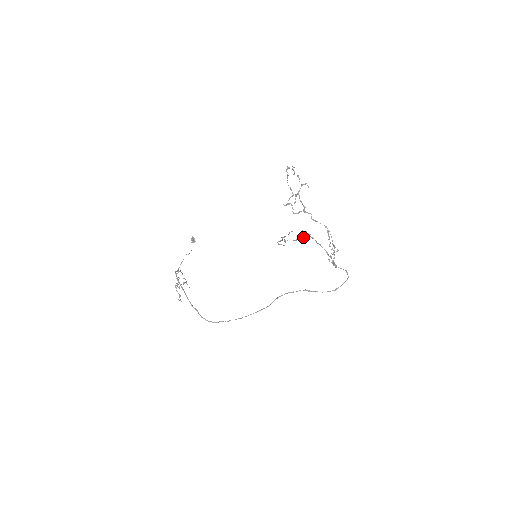
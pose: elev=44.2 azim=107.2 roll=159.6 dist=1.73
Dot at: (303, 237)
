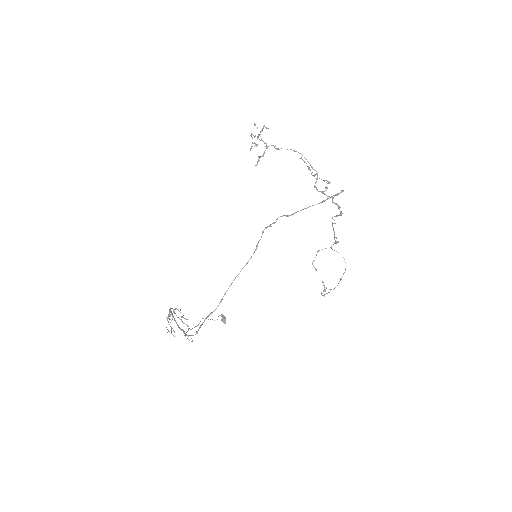
Dot at: (345, 268)
